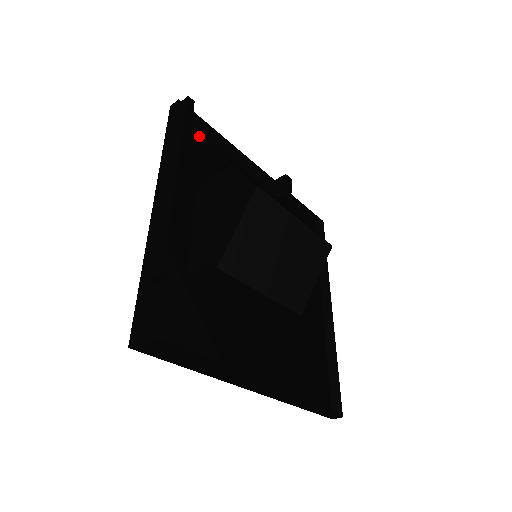
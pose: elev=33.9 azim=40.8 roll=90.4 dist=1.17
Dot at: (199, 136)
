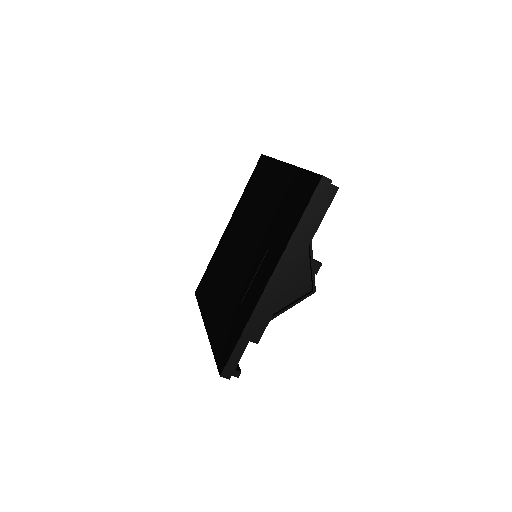
Dot at: (306, 178)
